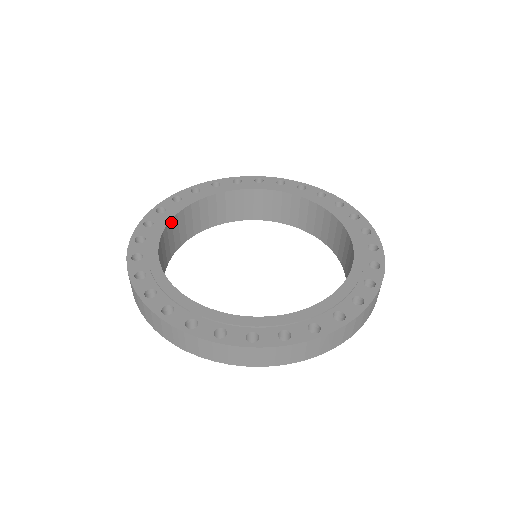
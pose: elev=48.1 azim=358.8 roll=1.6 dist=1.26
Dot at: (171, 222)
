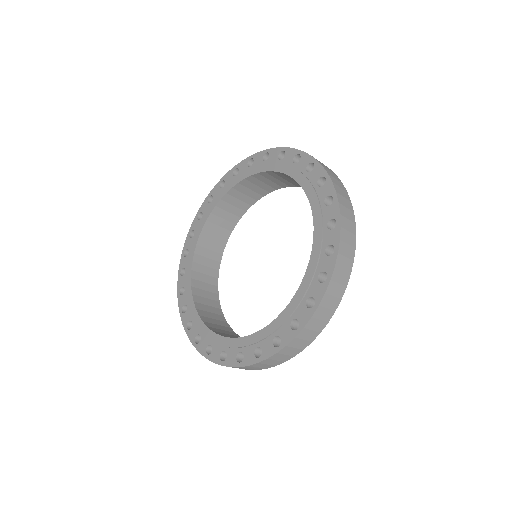
Dot at: (212, 214)
